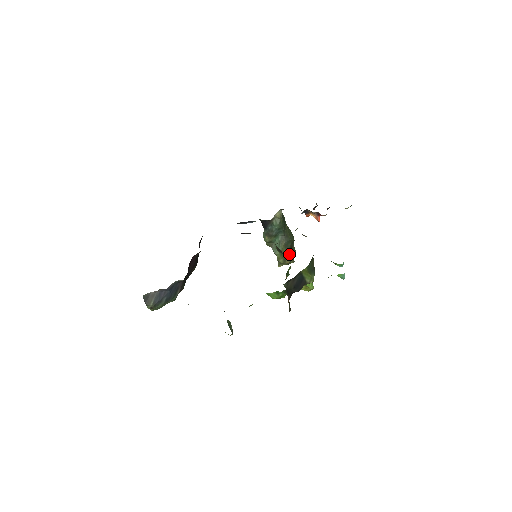
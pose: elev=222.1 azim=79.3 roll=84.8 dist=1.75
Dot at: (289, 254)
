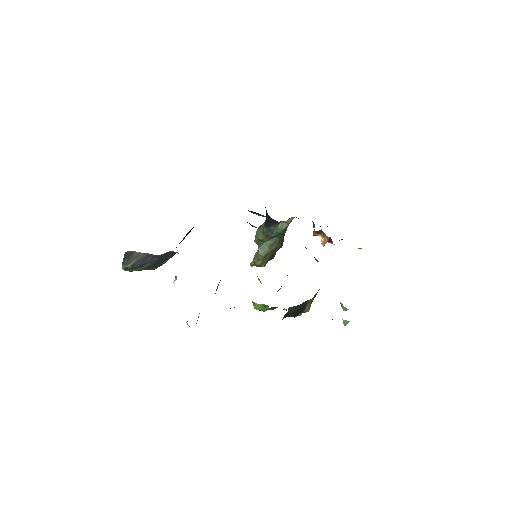
Dot at: (268, 259)
